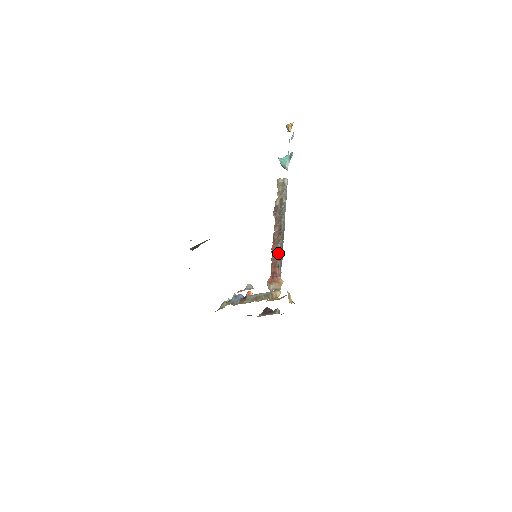
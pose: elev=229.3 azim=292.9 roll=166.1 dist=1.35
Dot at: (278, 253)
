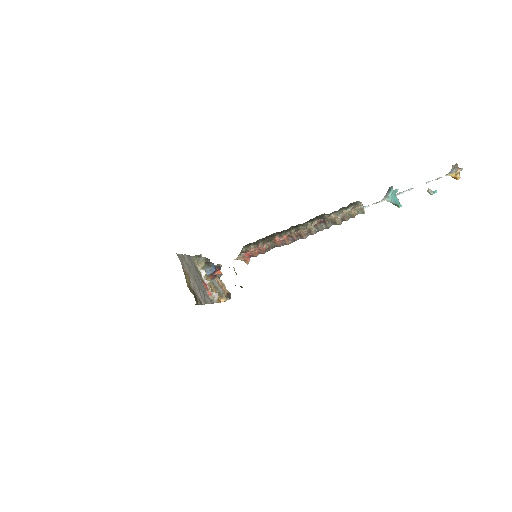
Dot at: (274, 247)
